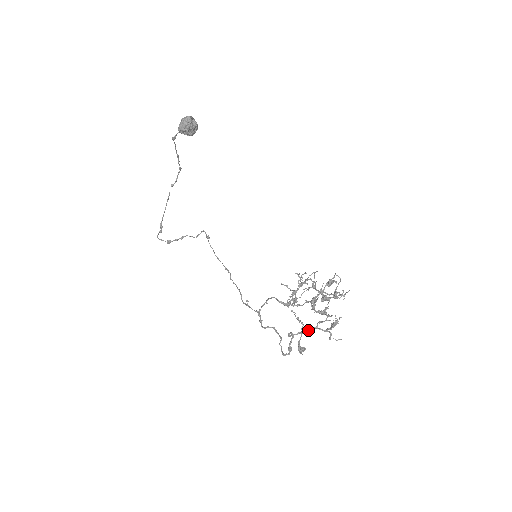
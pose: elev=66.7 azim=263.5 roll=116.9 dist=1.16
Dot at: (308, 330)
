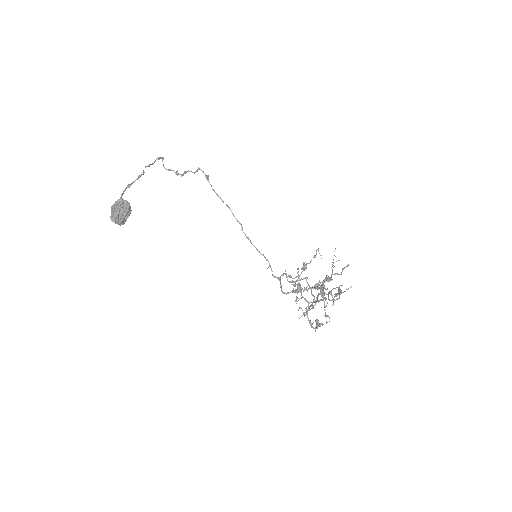
Dot at: (319, 301)
